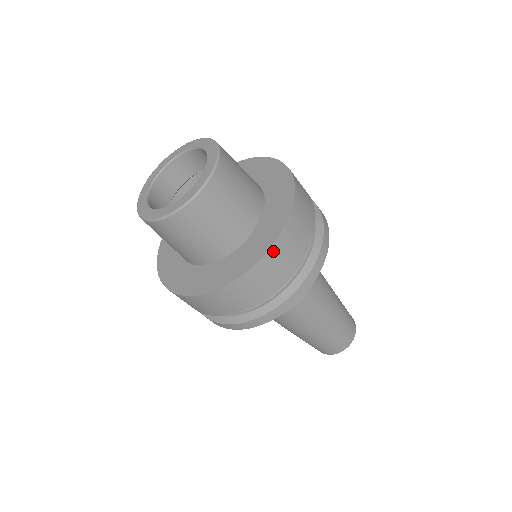
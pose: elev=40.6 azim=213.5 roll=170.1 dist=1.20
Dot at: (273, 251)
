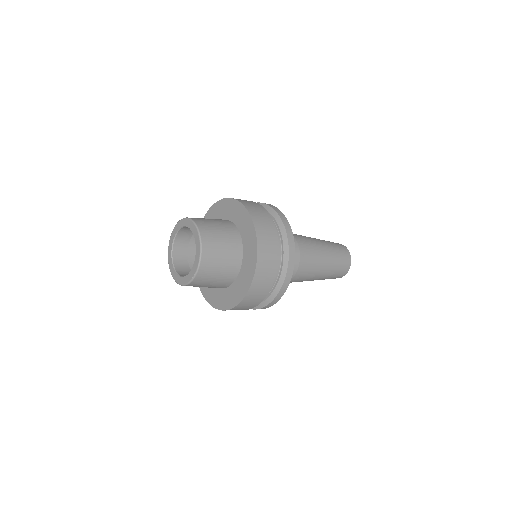
Dot at: (257, 275)
